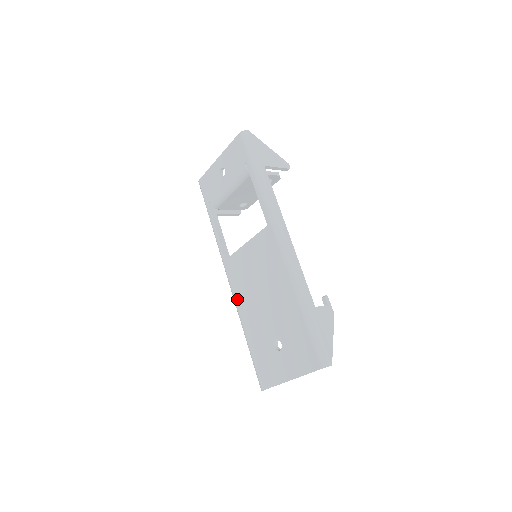
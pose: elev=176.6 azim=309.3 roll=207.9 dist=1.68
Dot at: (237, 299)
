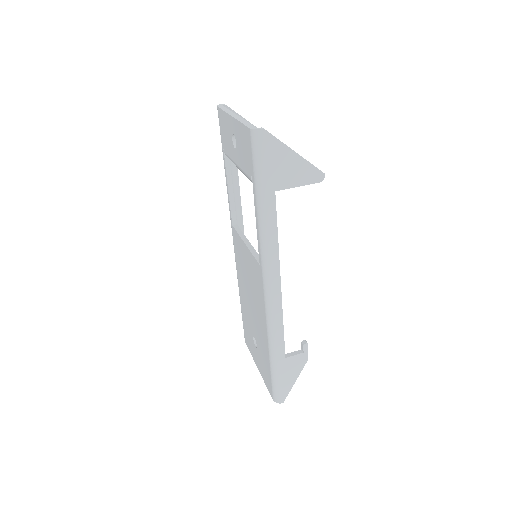
Dot at: (237, 268)
